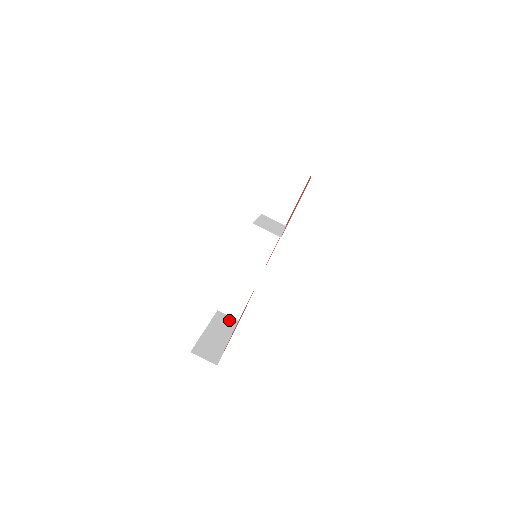
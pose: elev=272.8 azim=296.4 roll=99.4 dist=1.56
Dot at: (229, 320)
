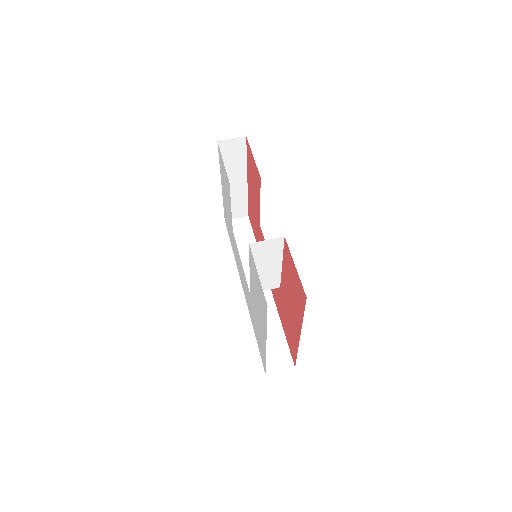
Dot at: occluded
